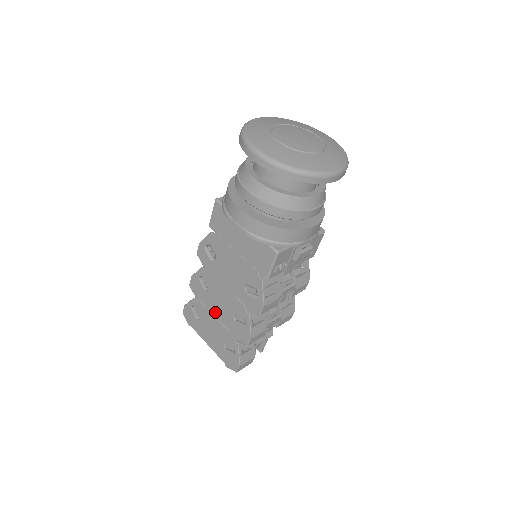
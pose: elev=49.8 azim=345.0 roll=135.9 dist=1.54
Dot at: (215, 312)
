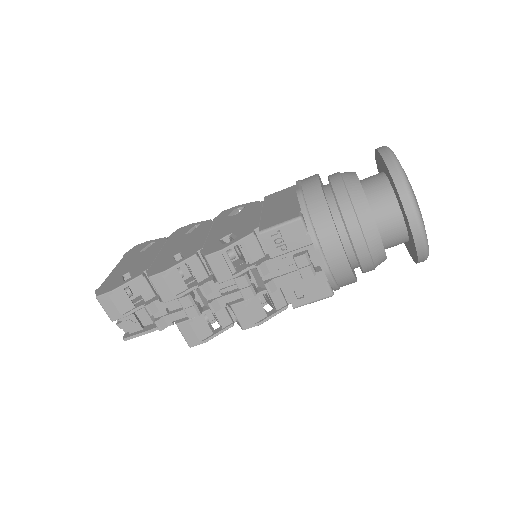
Dot at: (166, 248)
